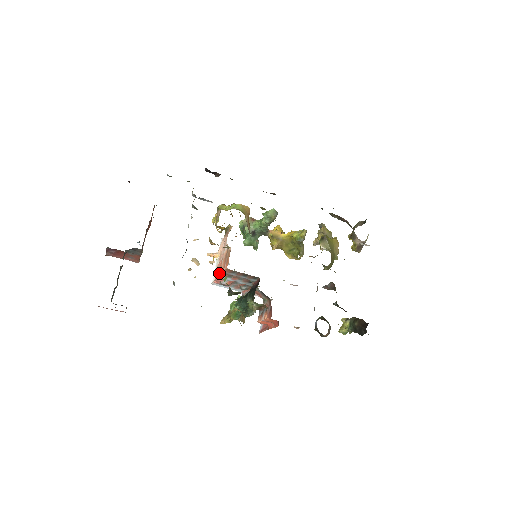
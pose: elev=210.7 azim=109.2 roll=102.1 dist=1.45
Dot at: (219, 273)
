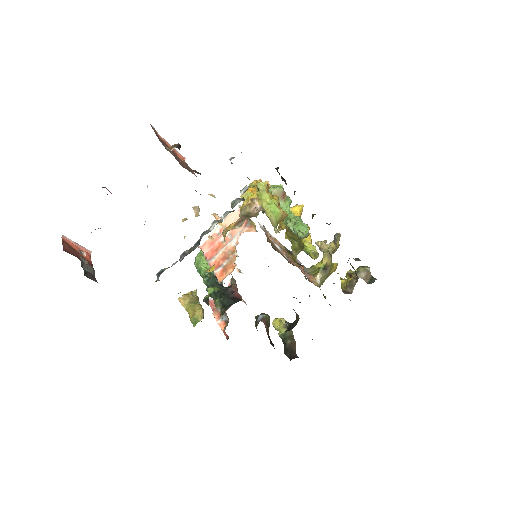
Dot at: (210, 255)
